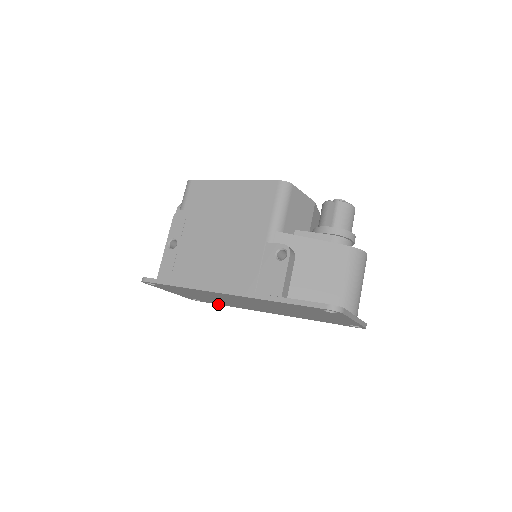
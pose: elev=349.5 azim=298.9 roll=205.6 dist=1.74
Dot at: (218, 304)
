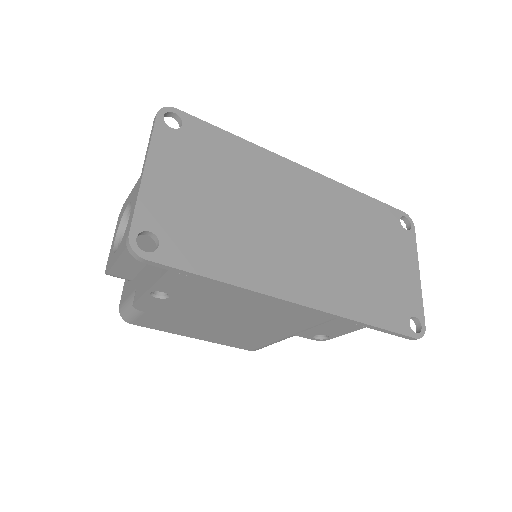
Dot at: (192, 272)
